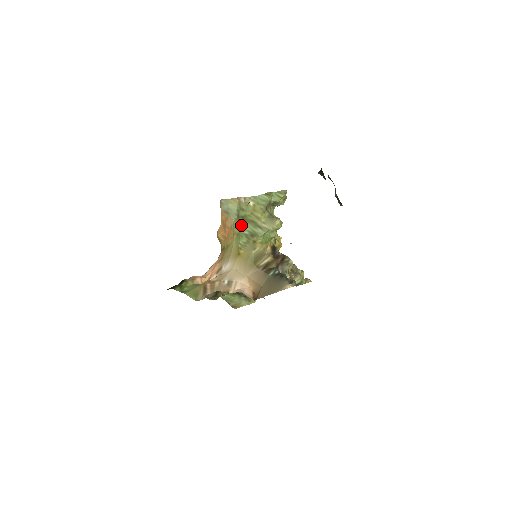
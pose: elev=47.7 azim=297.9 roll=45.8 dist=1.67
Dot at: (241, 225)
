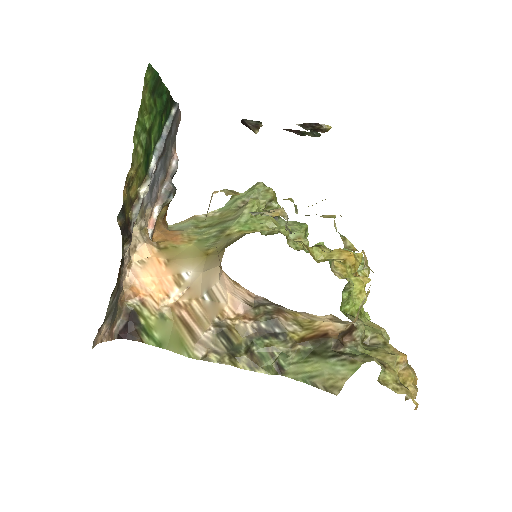
Dot at: (205, 233)
